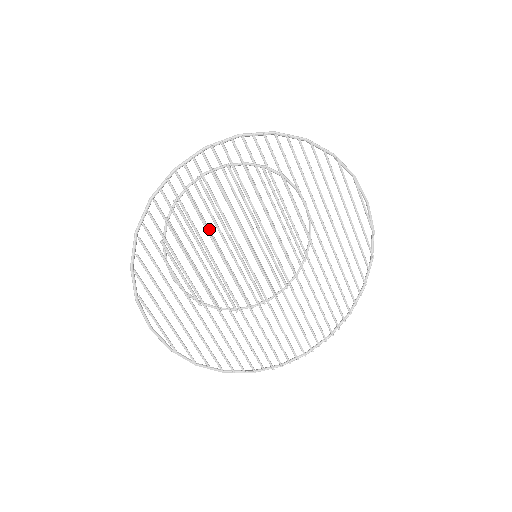
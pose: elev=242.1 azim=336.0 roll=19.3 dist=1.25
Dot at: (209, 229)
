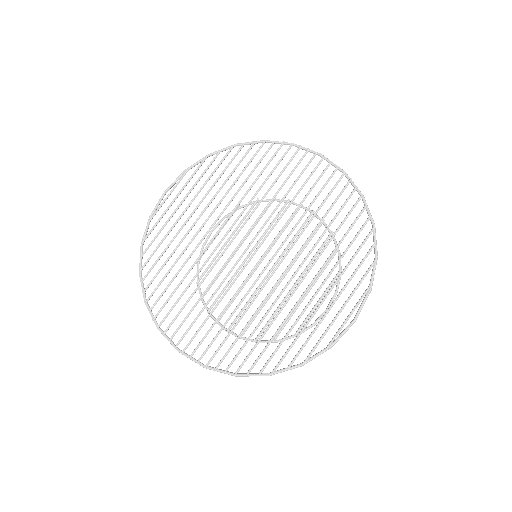
Dot at: (264, 234)
